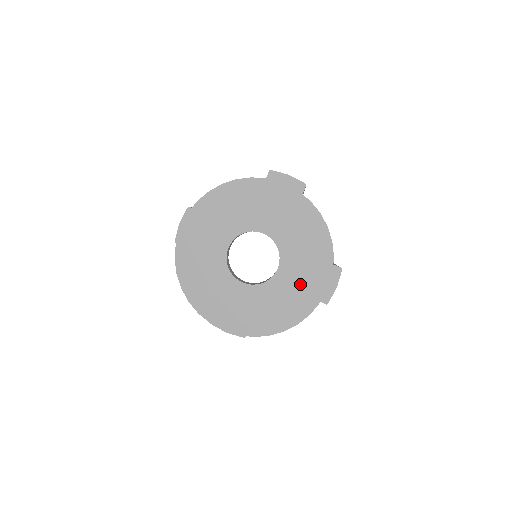
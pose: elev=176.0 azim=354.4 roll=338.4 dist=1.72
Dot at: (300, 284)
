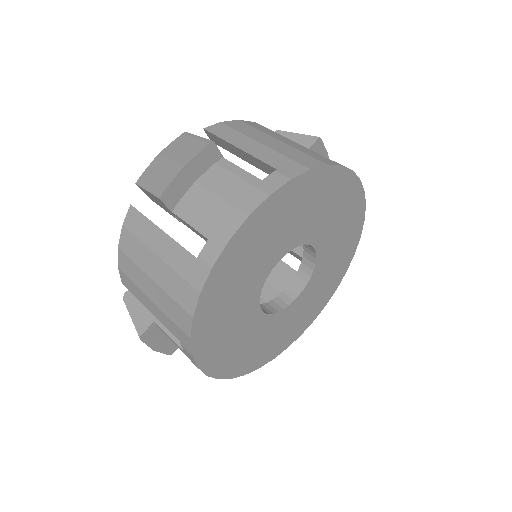
Dot at: (342, 226)
